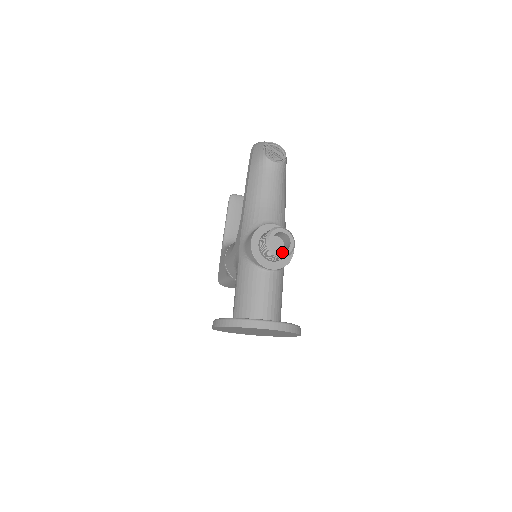
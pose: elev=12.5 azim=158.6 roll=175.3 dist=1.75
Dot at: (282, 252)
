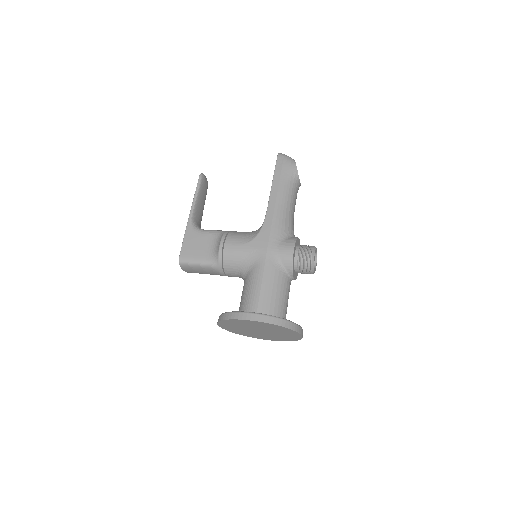
Dot at: occluded
